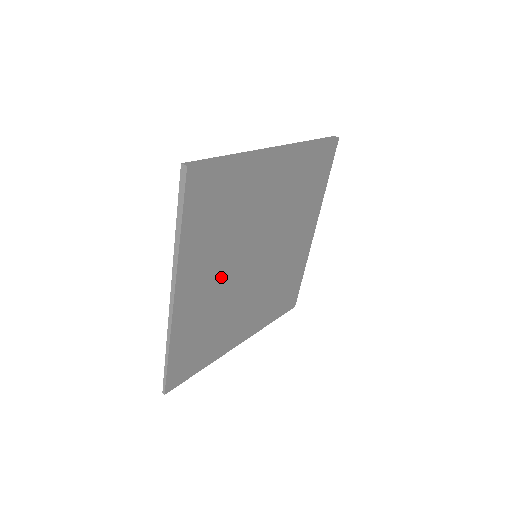
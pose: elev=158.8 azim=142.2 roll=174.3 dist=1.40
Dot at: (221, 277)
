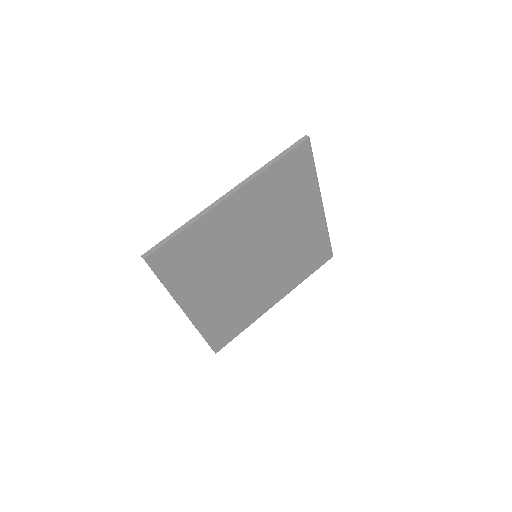
Dot at: (224, 285)
